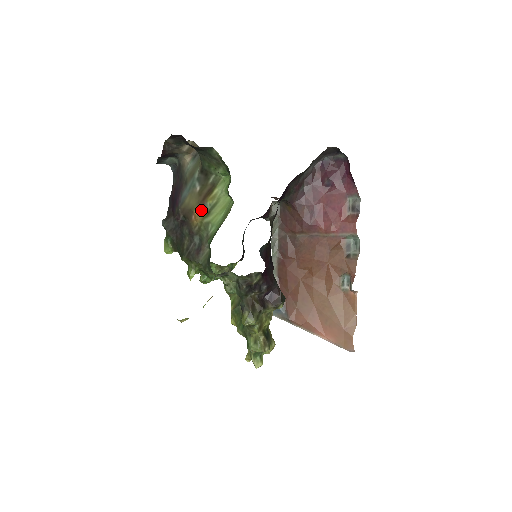
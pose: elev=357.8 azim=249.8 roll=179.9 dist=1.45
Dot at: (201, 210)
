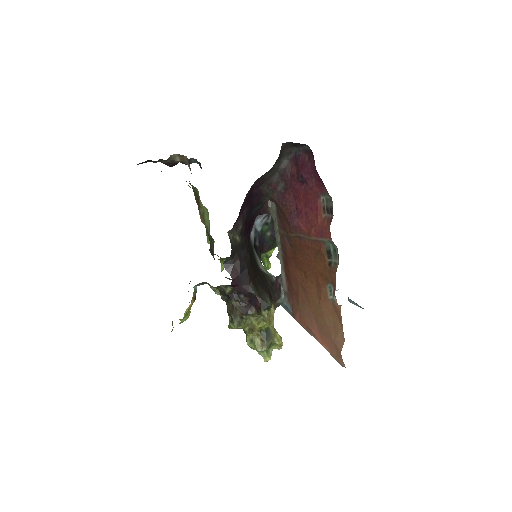
Dot at: (201, 215)
